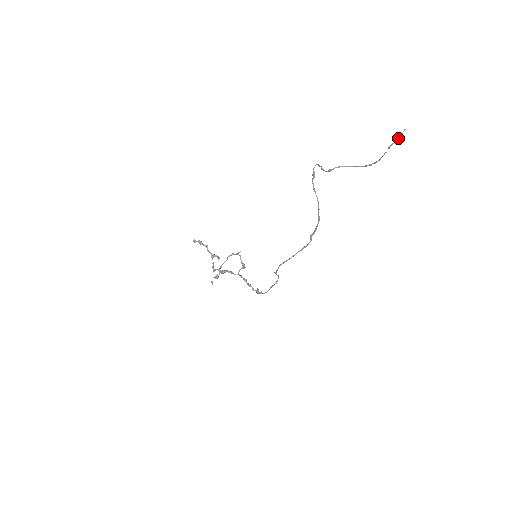
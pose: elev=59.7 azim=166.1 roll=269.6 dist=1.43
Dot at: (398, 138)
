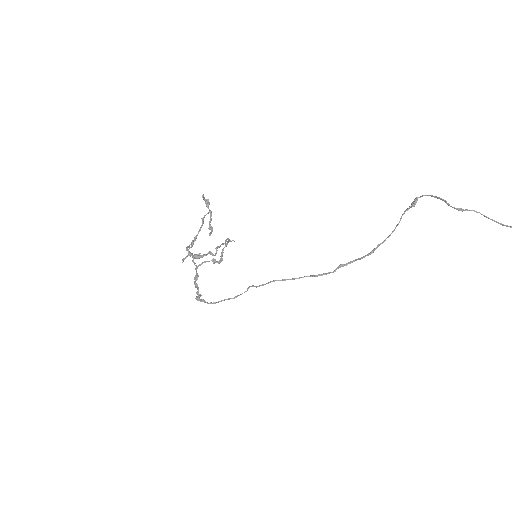
Dot at: out of frame
